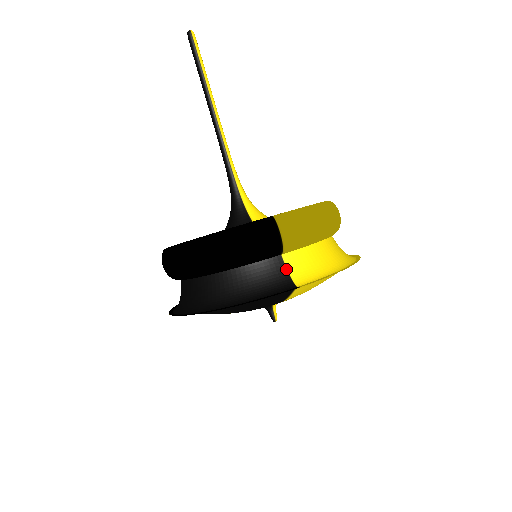
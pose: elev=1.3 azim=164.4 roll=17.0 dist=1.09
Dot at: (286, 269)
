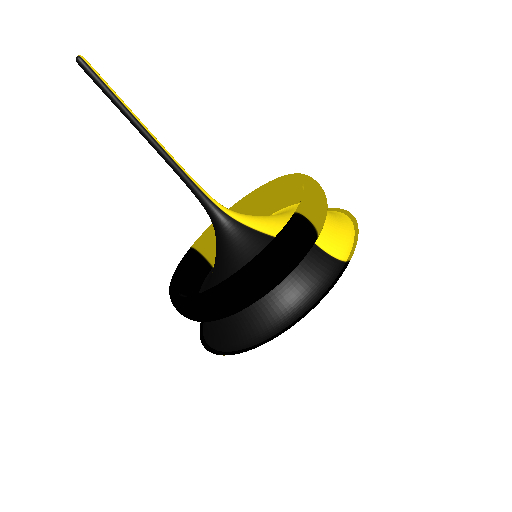
Dot at: (325, 252)
